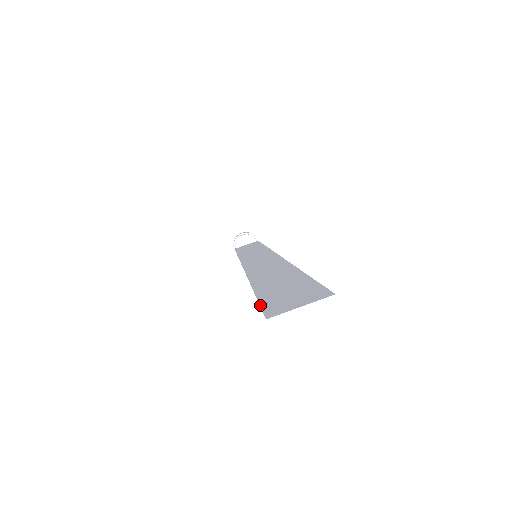
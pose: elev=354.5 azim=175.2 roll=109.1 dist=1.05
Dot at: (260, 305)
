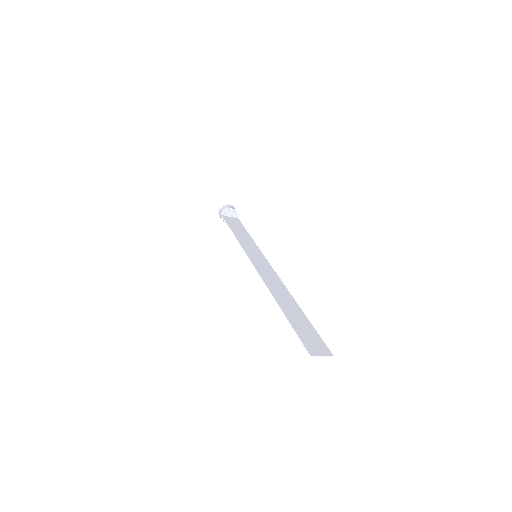
Dot at: (301, 339)
